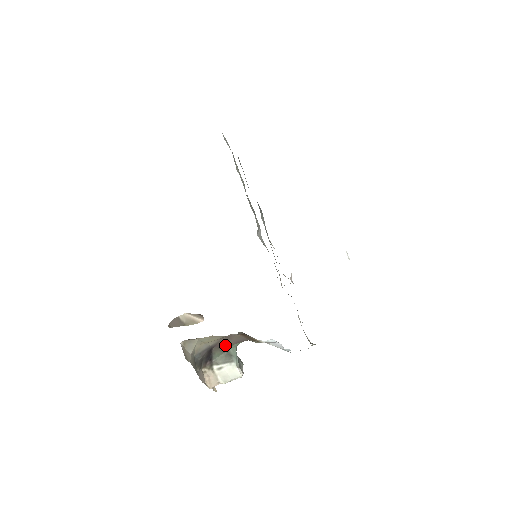
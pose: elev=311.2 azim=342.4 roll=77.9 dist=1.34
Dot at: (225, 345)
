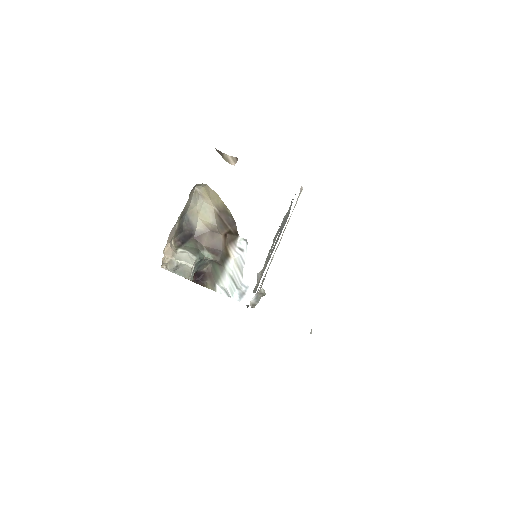
Dot at: (202, 243)
